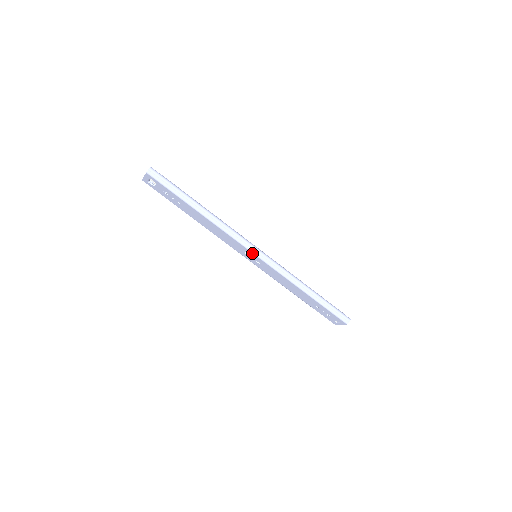
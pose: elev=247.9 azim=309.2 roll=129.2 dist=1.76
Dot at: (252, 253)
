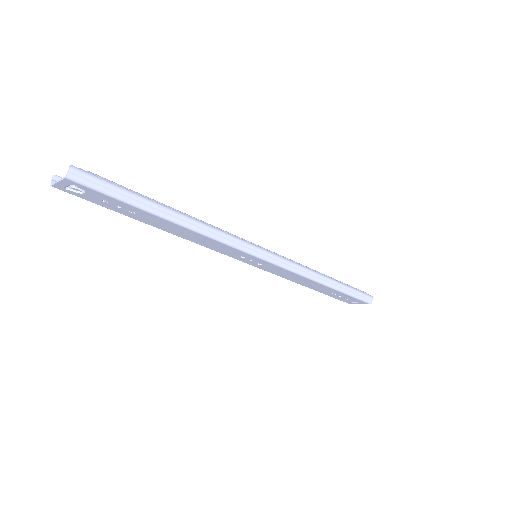
Dot at: (256, 258)
